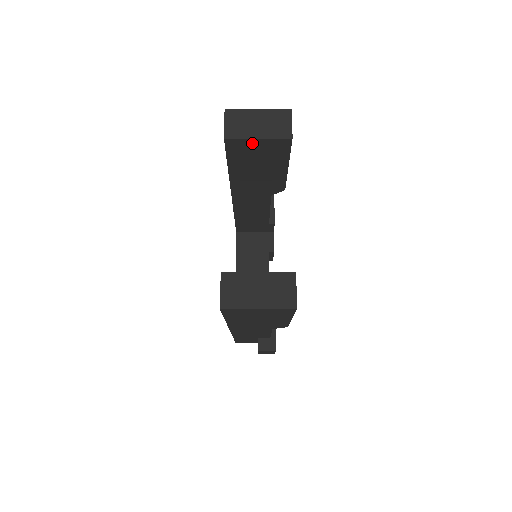
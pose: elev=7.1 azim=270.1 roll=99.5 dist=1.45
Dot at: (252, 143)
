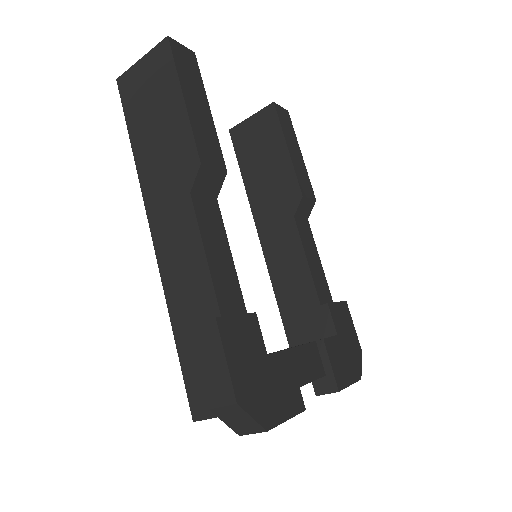
Dot at: (248, 126)
